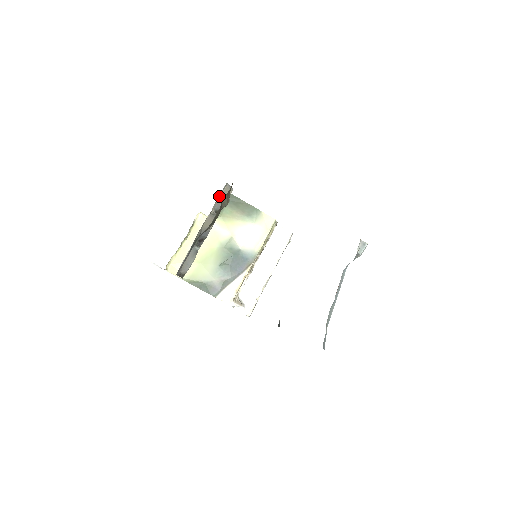
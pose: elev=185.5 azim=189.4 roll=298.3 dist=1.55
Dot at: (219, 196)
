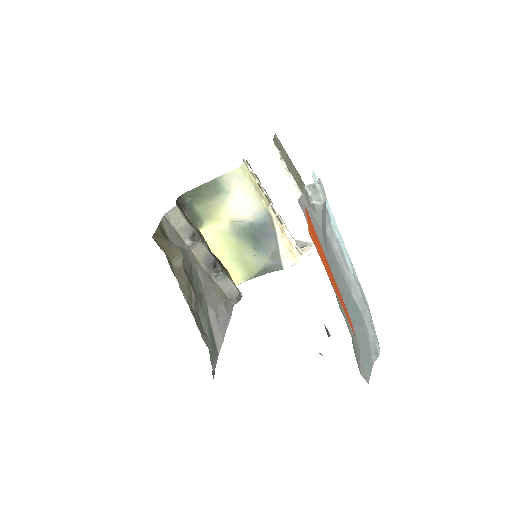
Dot at: (176, 229)
